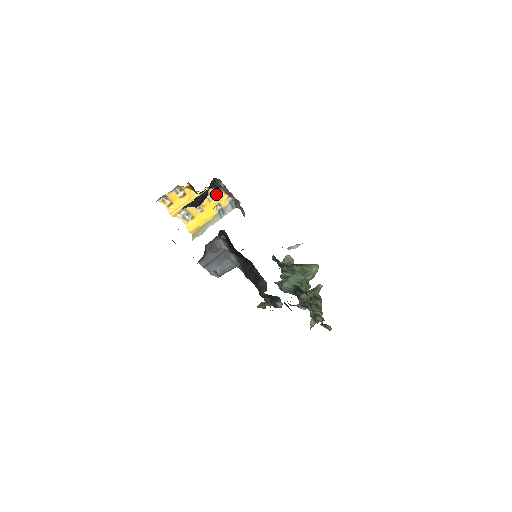
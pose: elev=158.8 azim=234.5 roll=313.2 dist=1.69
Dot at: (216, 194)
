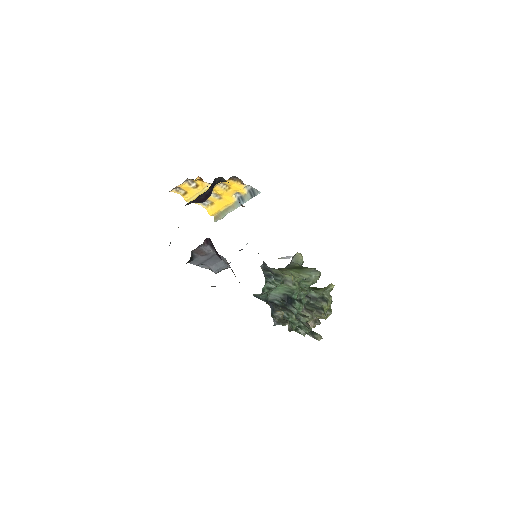
Dot at: (232, 184)
